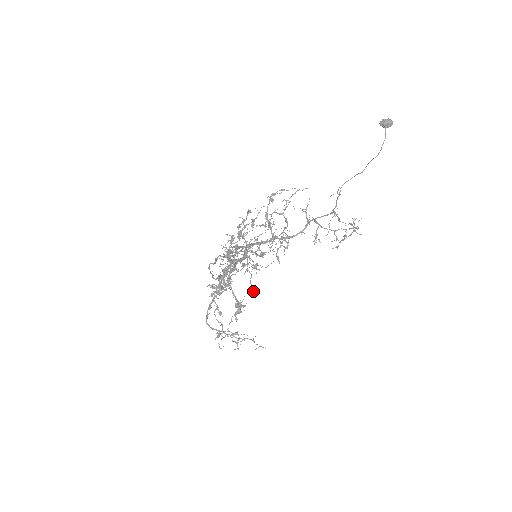
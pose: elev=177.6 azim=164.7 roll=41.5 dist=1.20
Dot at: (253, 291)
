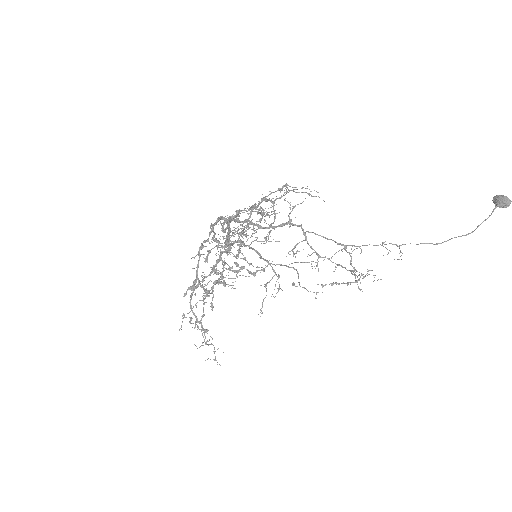
Dot at: occluded
